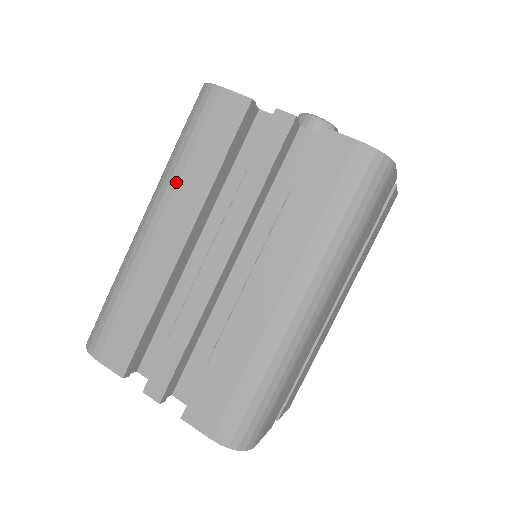
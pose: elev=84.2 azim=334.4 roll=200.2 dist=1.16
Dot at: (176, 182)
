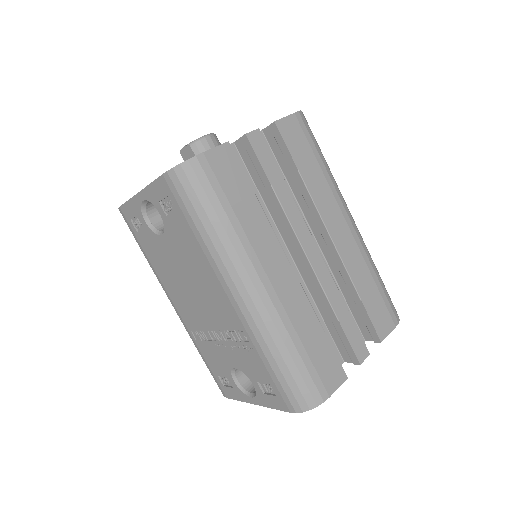
Dot at: (248, 241)
